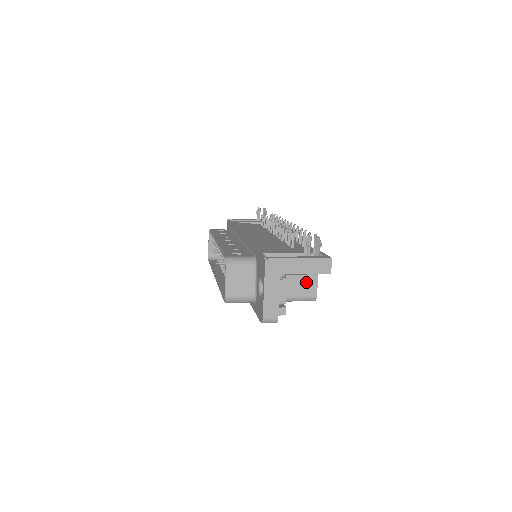
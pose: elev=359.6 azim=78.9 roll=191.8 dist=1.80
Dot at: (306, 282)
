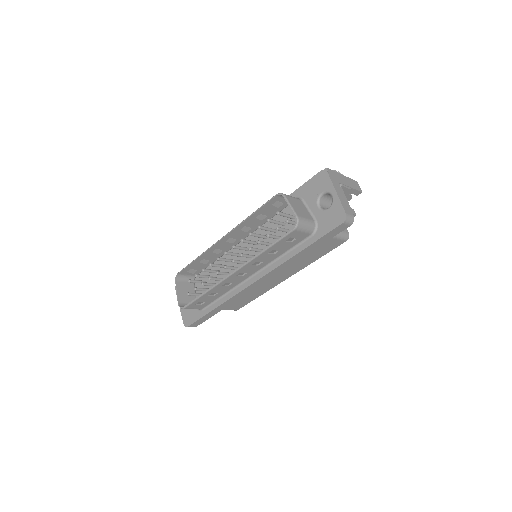
Dot at: occluded
